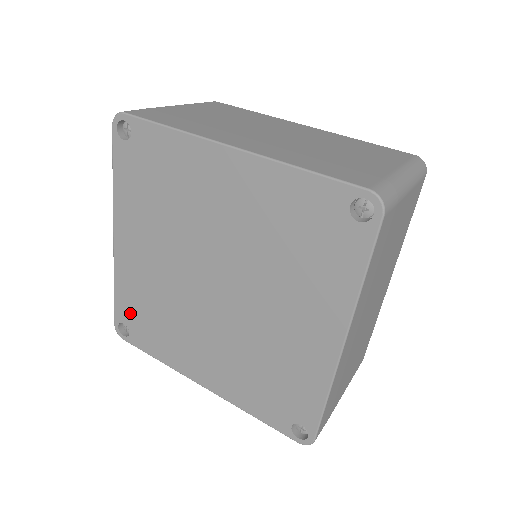
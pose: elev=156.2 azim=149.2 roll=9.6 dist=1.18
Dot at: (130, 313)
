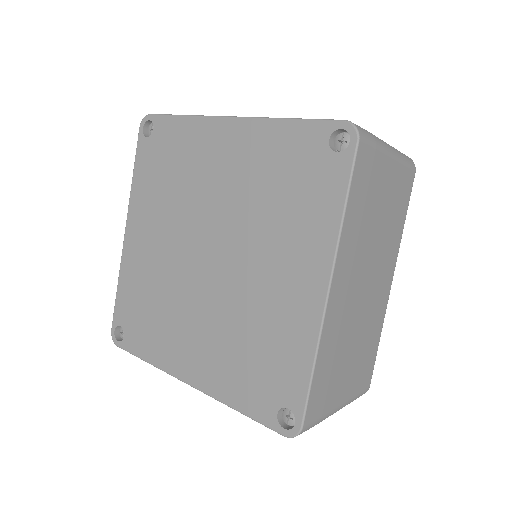
Dot at: (128, 311)
